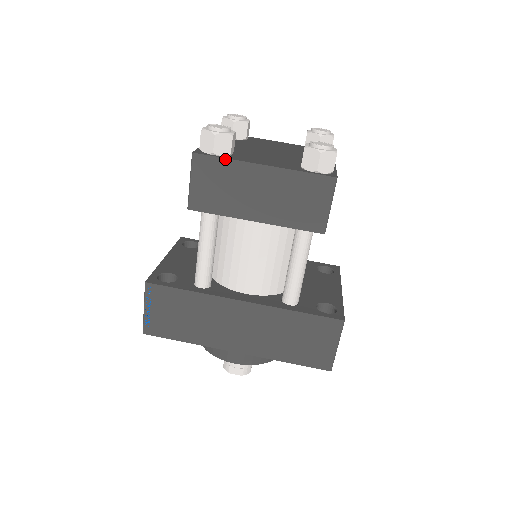
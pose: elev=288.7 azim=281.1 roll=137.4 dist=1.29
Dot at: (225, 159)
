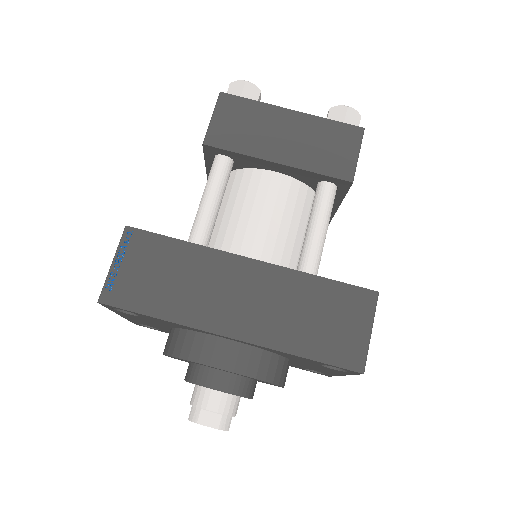
Dot at: (253, 101)
